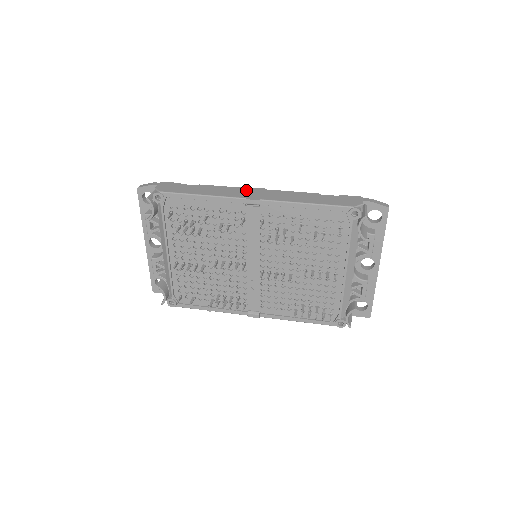
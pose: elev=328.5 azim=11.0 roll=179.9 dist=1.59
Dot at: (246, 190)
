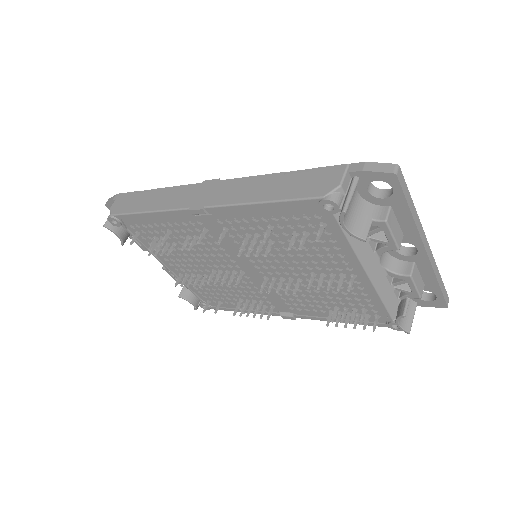
Dot at: (195, 189)
